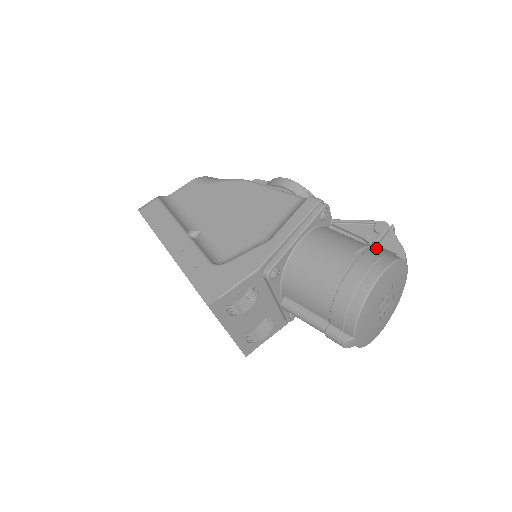
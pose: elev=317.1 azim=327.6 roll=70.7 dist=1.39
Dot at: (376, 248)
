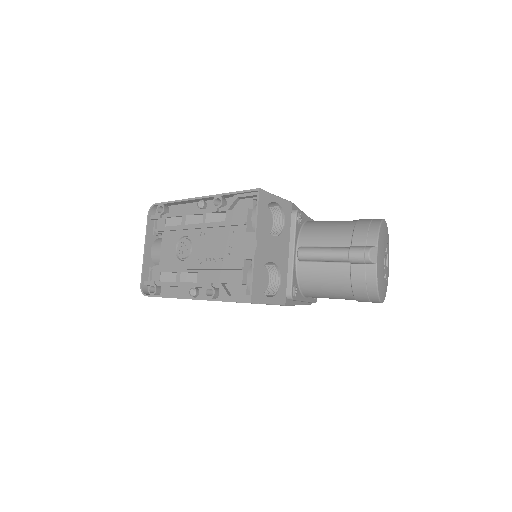
Dot at: occluded
